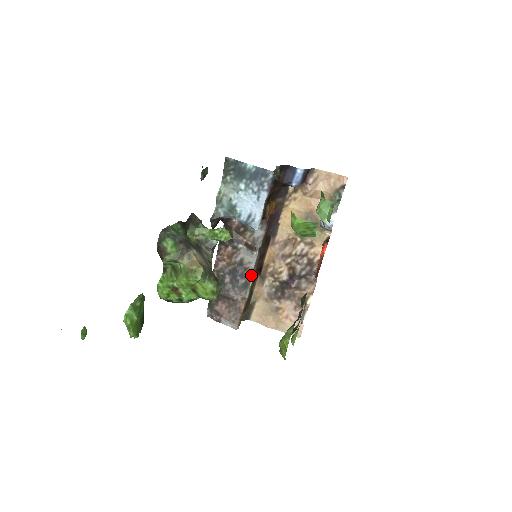
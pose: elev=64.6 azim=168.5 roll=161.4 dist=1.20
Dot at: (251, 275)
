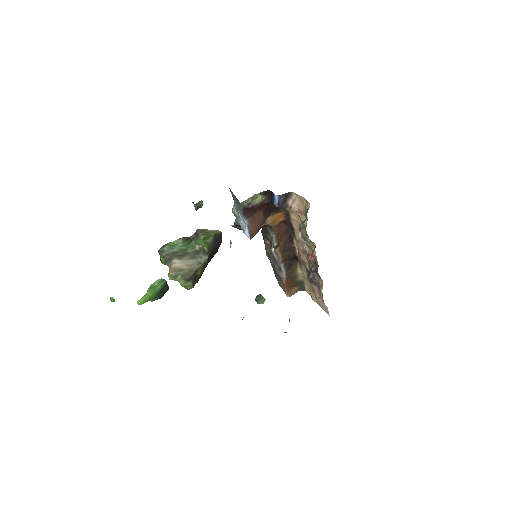
Dot at: (280, 263)
